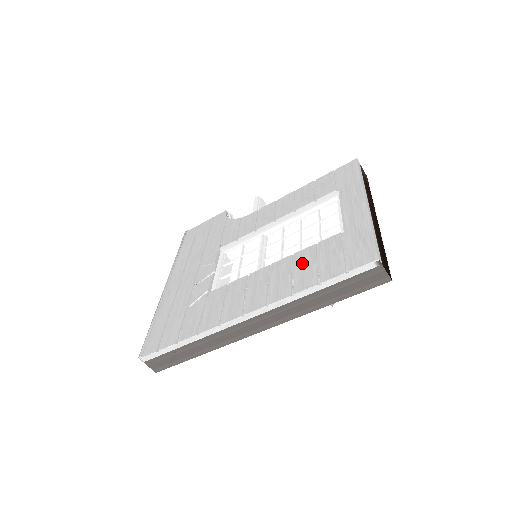
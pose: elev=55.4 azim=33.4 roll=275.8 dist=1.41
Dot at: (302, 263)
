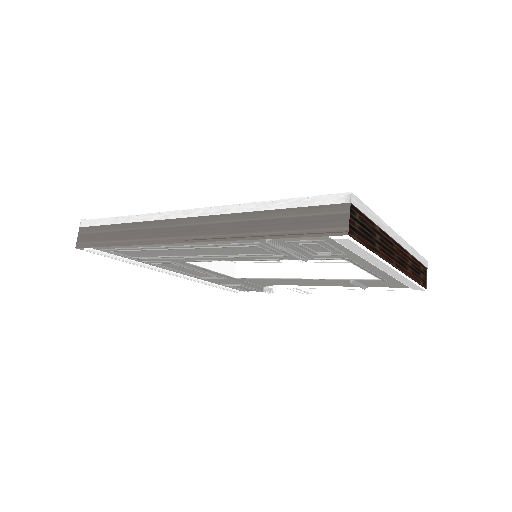
Dot at: occluded
